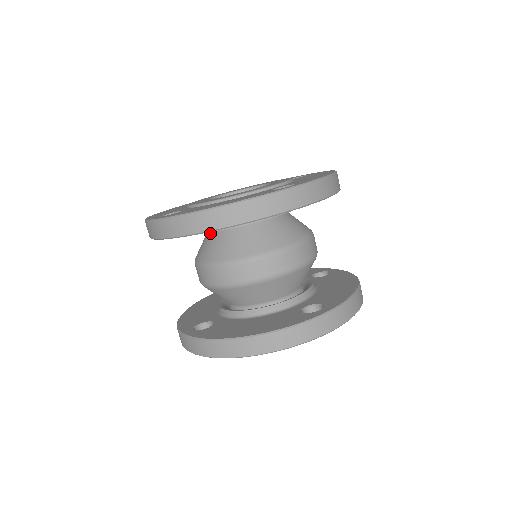
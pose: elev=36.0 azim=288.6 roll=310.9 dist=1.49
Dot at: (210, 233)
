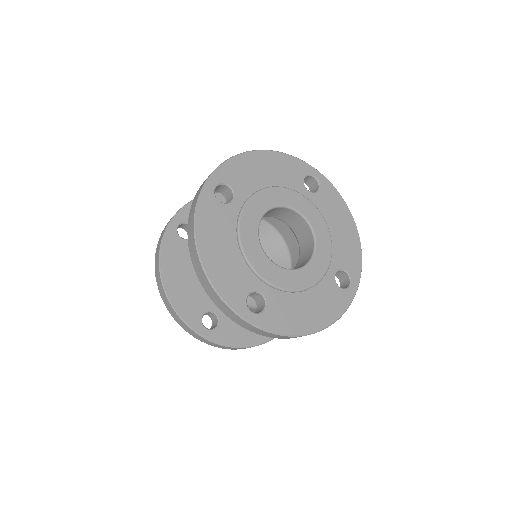
Dot at: occluded
